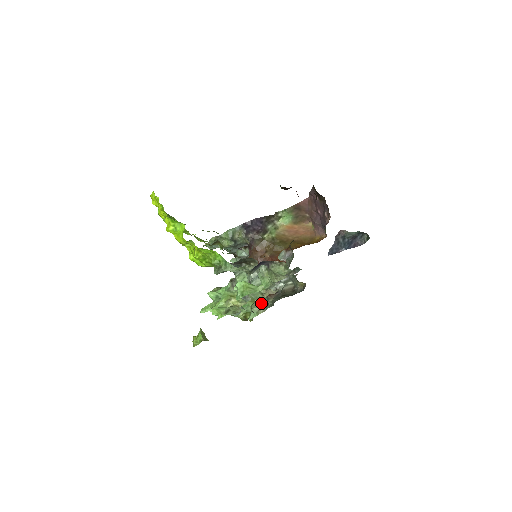
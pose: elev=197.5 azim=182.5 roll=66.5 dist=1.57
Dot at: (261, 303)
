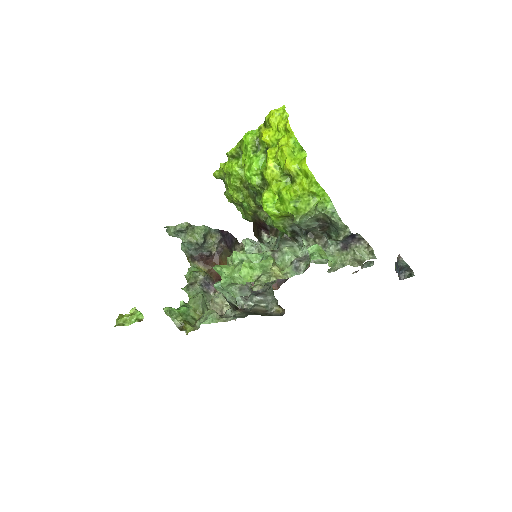
Dot at: occluded
